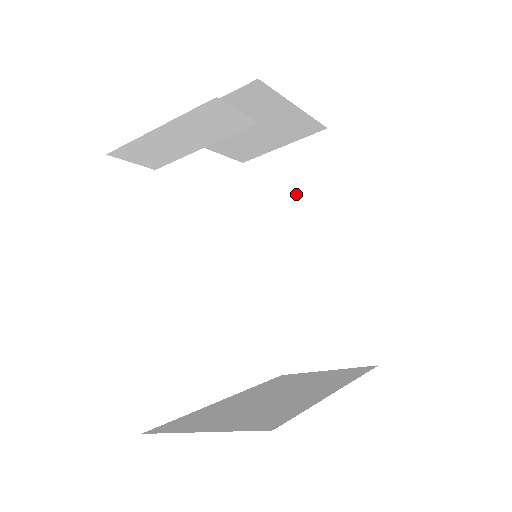
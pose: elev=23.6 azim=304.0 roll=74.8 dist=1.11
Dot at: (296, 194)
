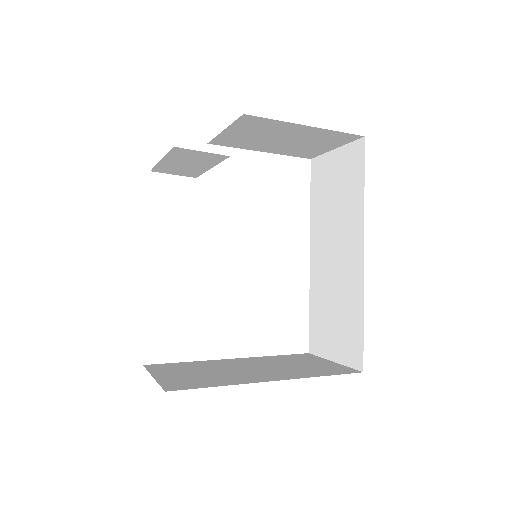
Dot at: (337, 197)
